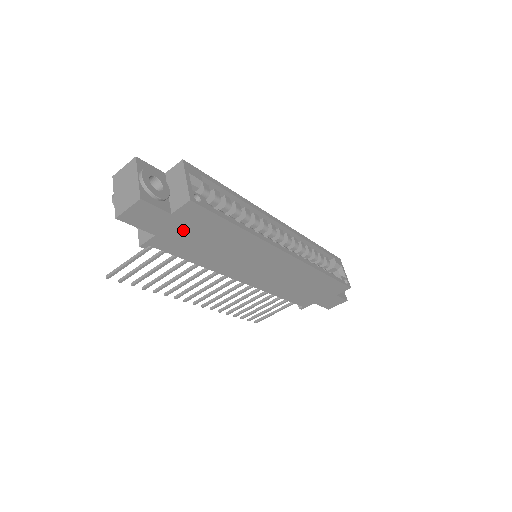
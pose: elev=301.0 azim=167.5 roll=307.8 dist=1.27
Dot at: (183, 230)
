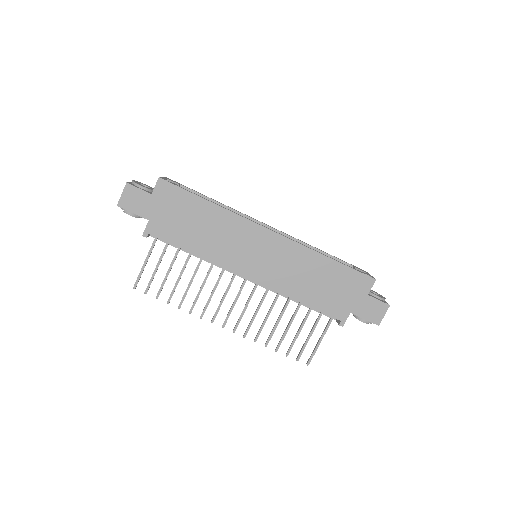
Dot at: (167, 211)
